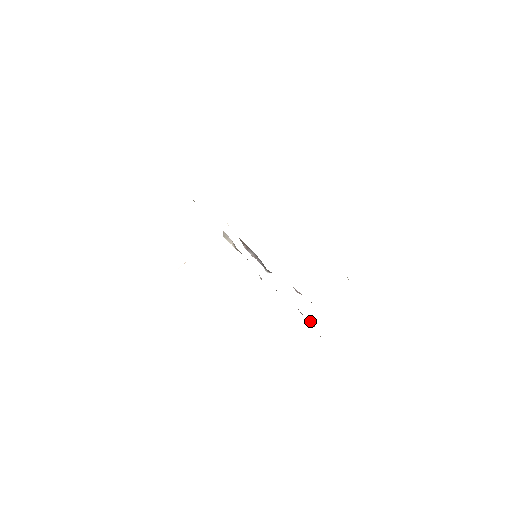
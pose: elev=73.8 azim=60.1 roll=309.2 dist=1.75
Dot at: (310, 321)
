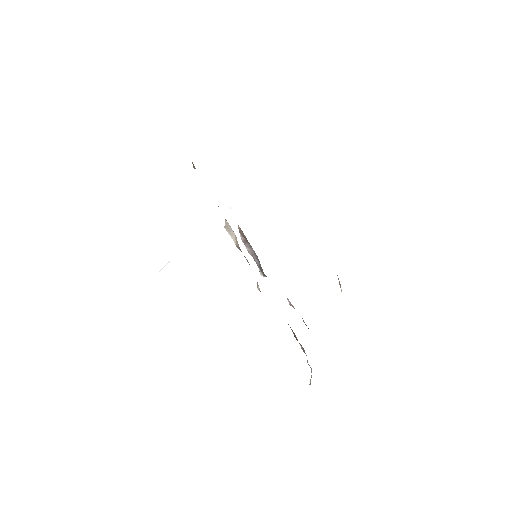
Dot at: (302, 348)
